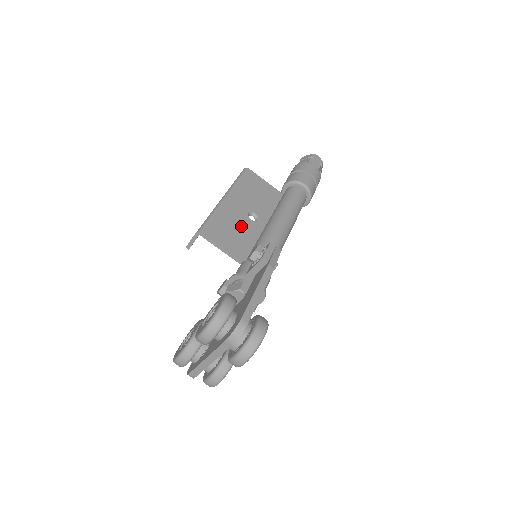
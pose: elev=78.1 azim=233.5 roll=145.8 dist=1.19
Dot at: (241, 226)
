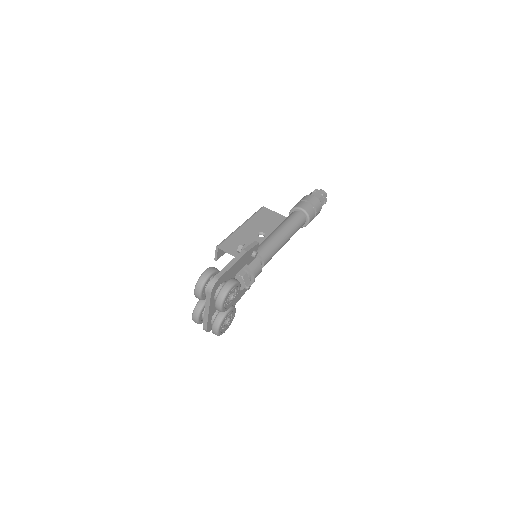
Dot at: occluded
